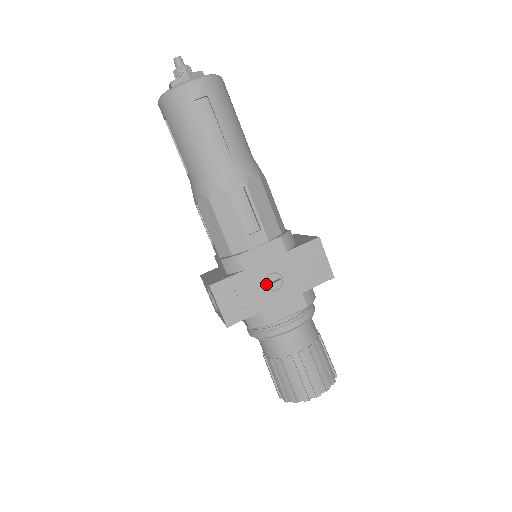
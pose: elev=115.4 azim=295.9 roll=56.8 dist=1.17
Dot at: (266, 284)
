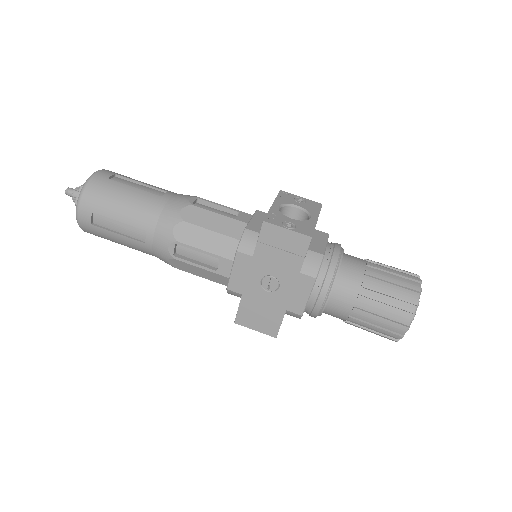
Dot at: (267, 290)
